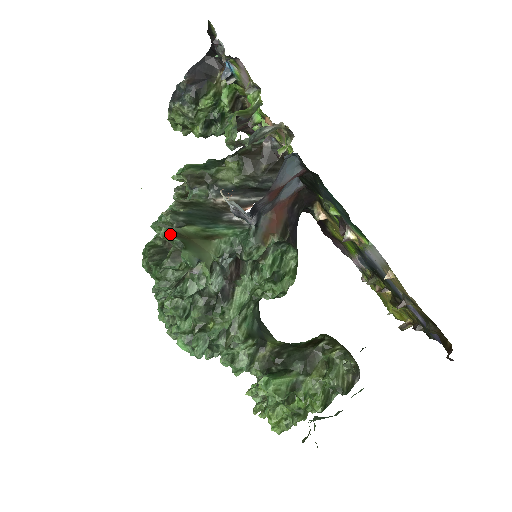
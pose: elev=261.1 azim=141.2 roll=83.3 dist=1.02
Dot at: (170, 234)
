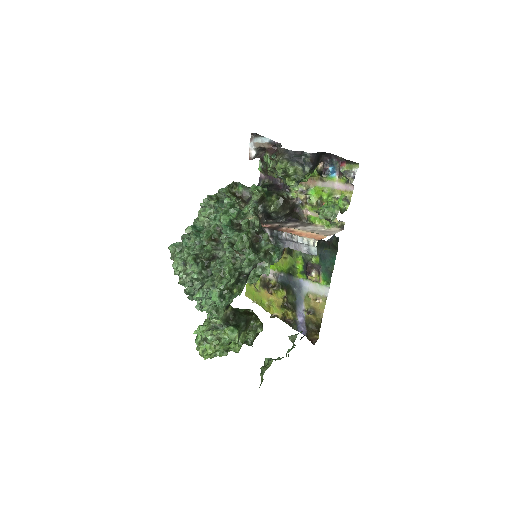
Dot at: (269, 239)
